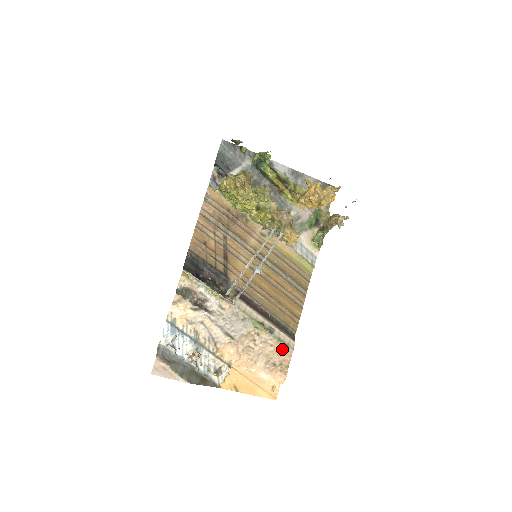
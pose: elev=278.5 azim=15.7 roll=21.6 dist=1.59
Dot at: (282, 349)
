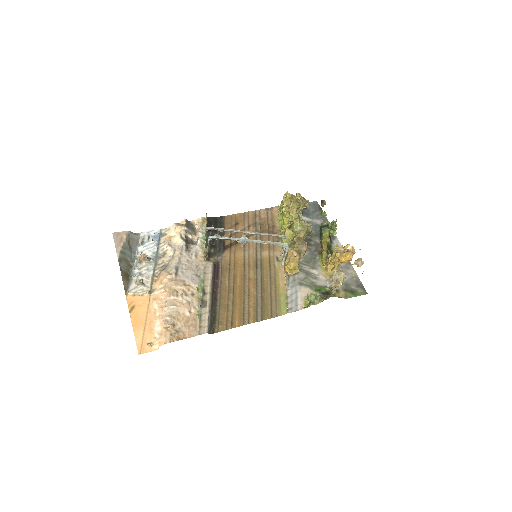
Dot at: (193, 324)
